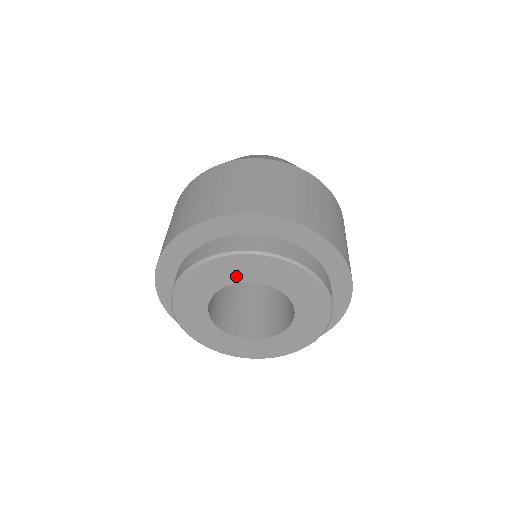
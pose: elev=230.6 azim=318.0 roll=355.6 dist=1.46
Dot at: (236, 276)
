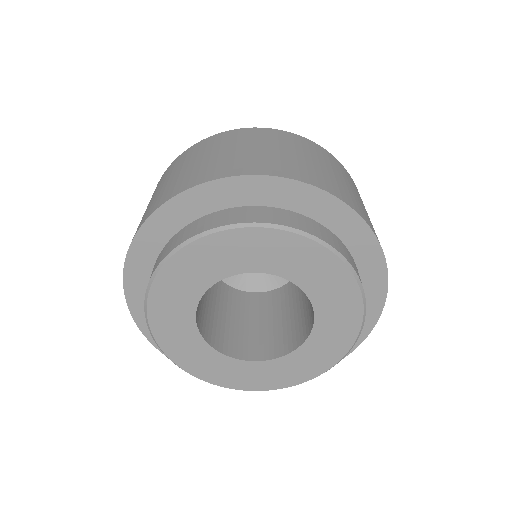
Dot at: (207, 275)
